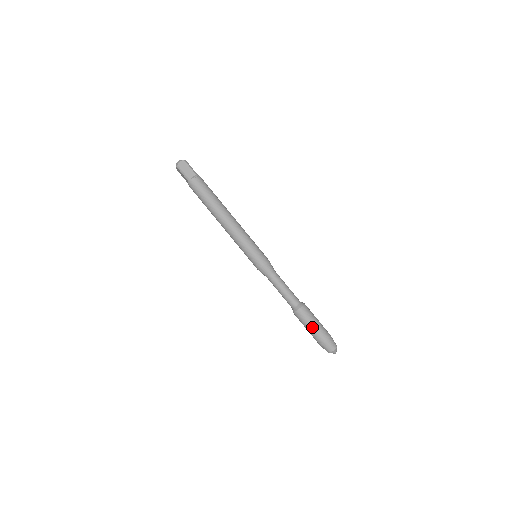
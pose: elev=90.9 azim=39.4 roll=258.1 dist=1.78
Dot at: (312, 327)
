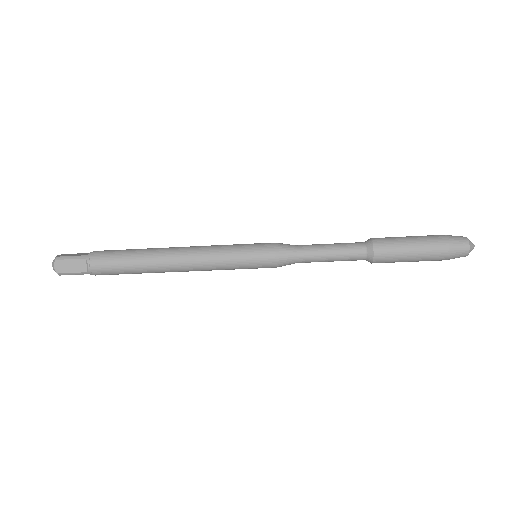
Dot at: (413, 257)
